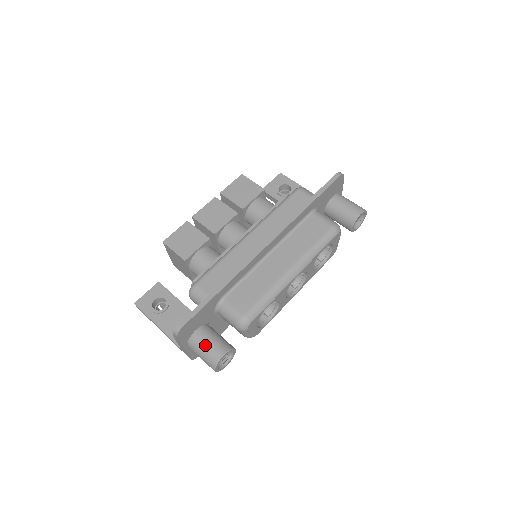
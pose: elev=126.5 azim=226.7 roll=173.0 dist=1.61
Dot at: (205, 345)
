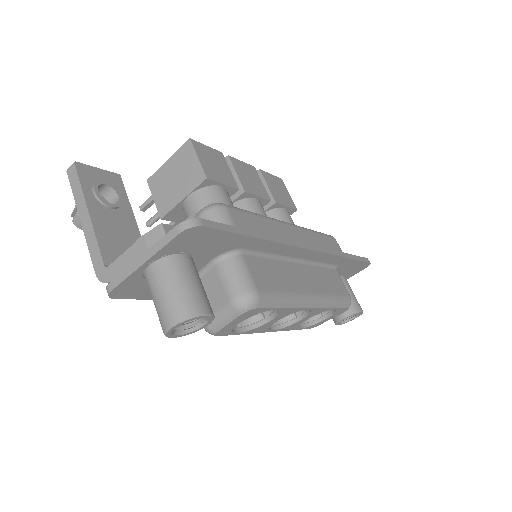
Dot at: (189, 281)
